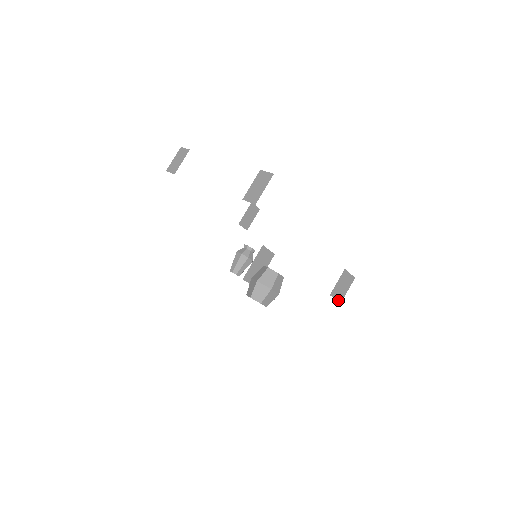
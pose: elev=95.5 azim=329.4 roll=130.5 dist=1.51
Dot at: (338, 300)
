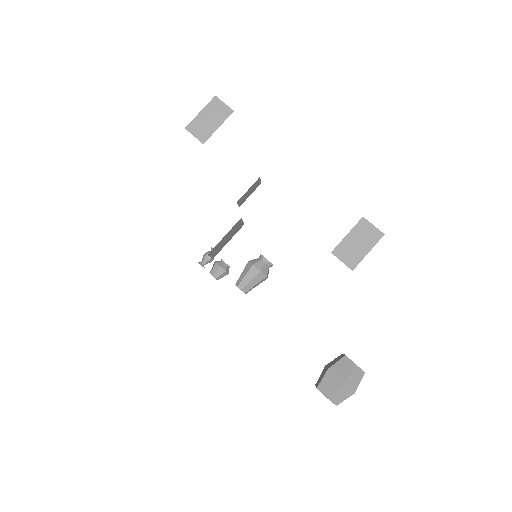
Dot at: occluded
